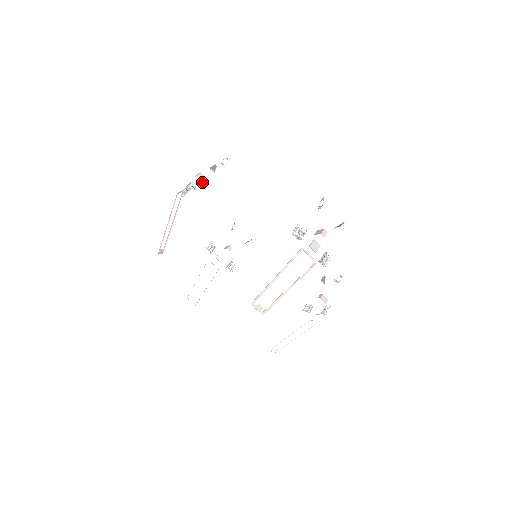
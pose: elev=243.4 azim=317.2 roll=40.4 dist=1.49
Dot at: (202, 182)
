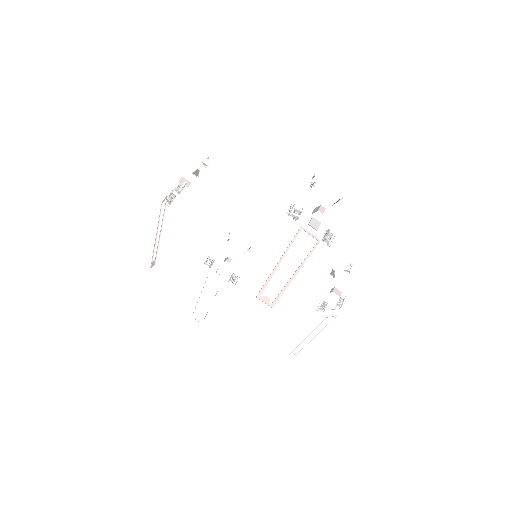
Dot at: (185, 184)
